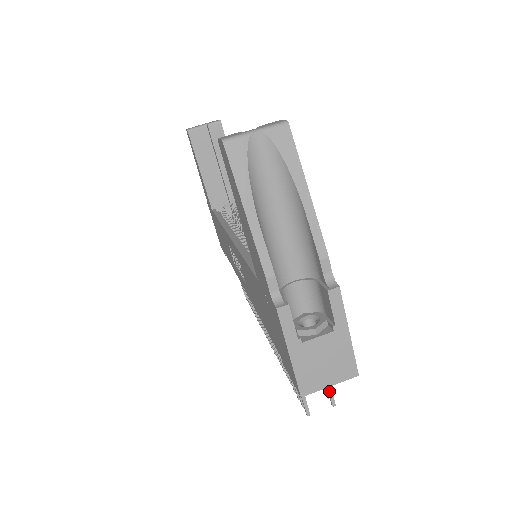
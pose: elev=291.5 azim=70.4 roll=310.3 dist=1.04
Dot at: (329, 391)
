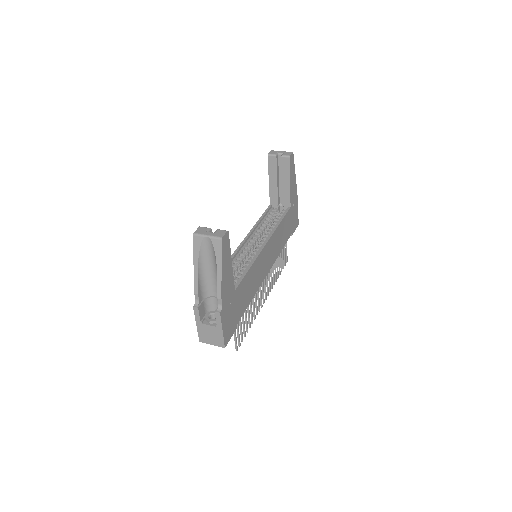
Dot at: (235, 344)
